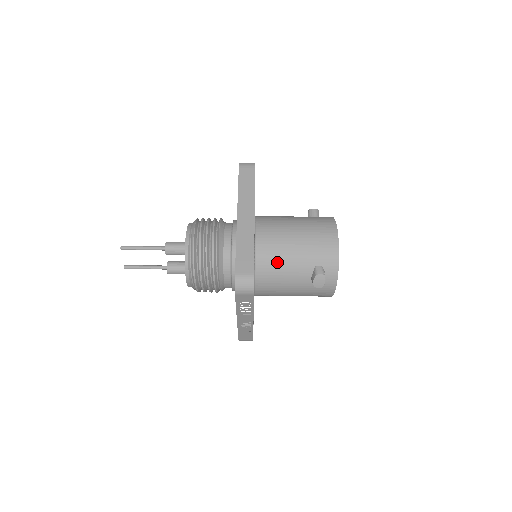
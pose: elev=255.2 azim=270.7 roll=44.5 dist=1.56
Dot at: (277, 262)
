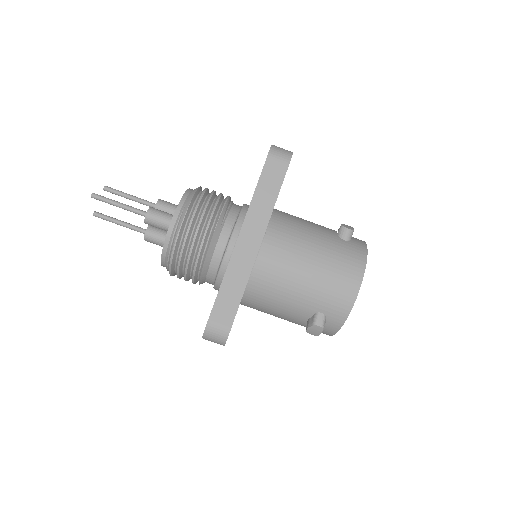
Dot at: (273, 292)
